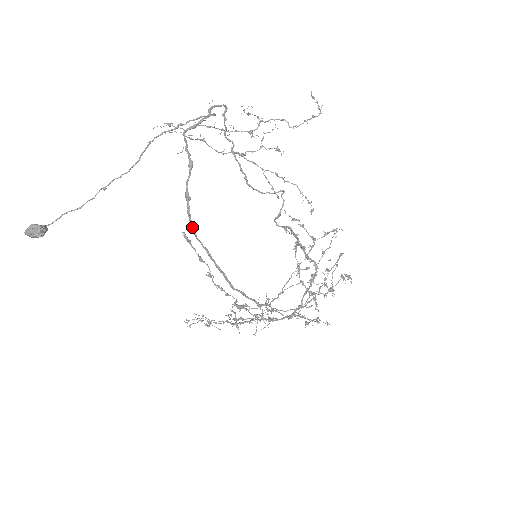
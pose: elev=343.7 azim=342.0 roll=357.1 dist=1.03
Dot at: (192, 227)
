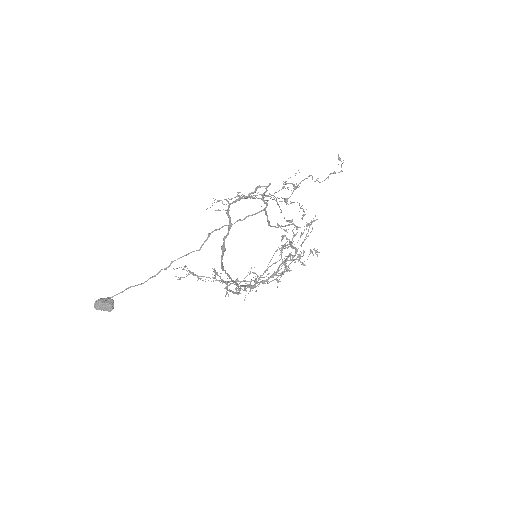
Dot at: (222, 266)
